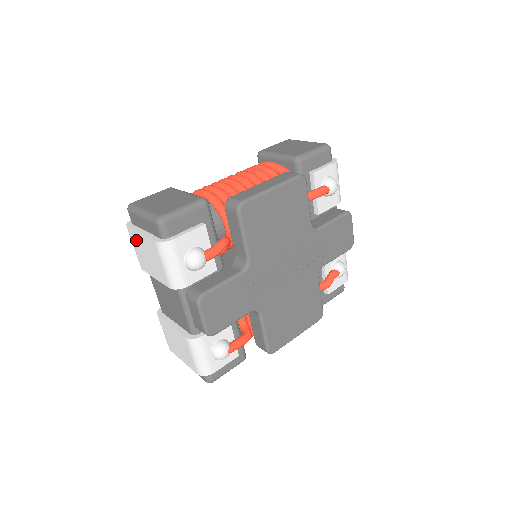
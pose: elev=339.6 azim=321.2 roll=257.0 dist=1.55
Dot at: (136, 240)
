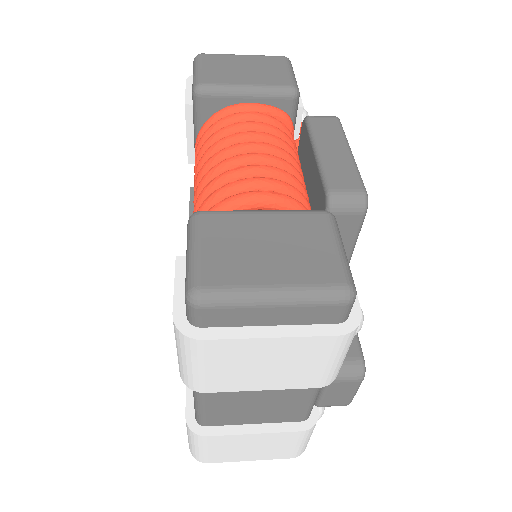
Dot at: (232, 353)
